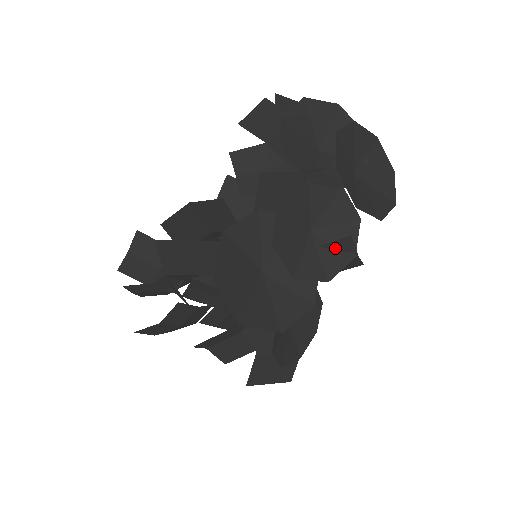
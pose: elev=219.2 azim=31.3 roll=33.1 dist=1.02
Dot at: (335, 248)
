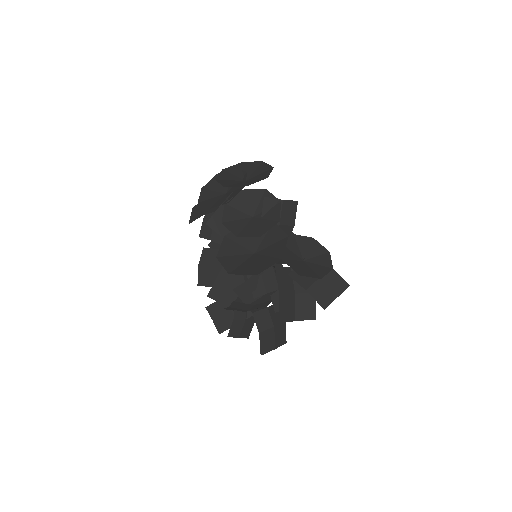
Dot at: (268, 209)
